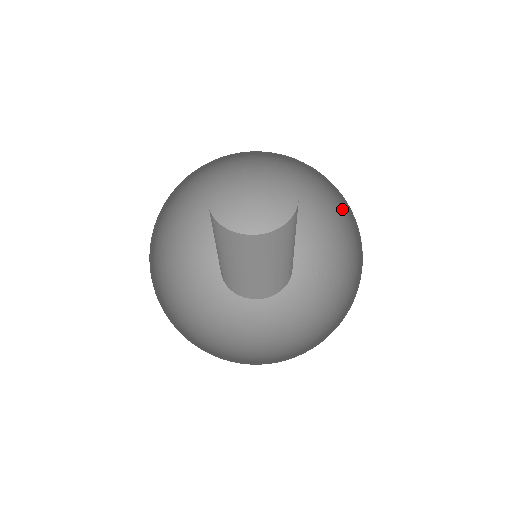
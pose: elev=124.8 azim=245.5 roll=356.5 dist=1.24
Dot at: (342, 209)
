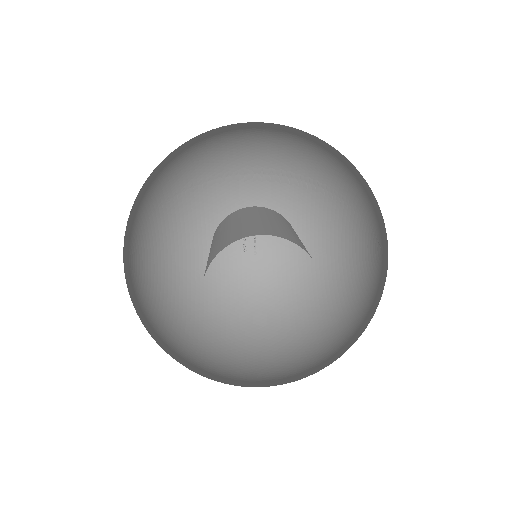
Dot at: occluded
